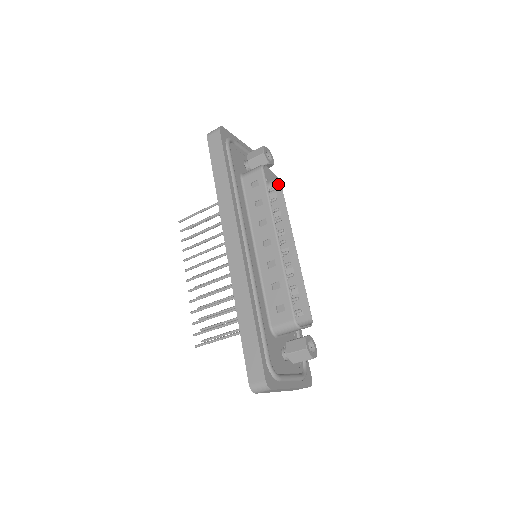
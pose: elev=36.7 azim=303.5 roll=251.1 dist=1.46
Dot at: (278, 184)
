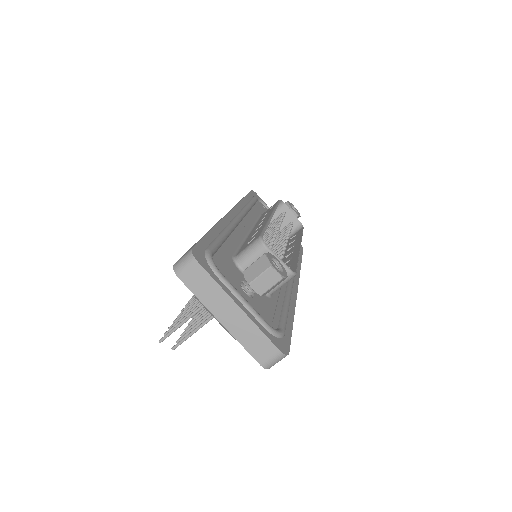
Dot at: (301, 228)
